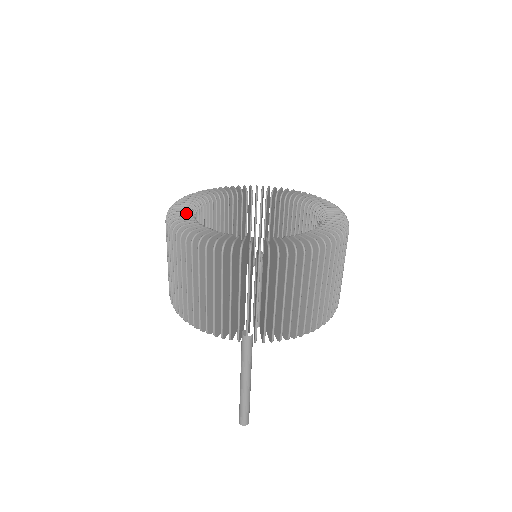
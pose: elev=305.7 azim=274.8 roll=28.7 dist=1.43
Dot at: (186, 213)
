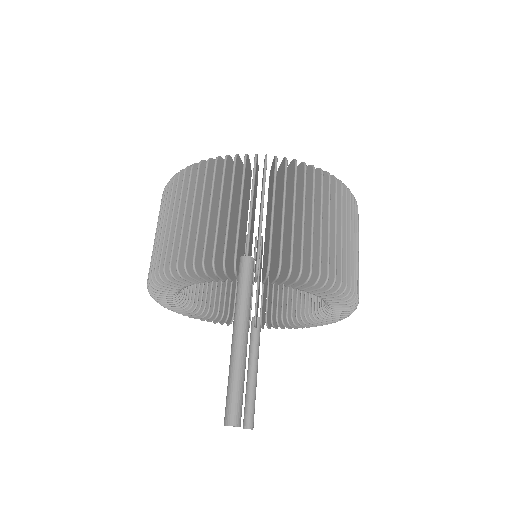
Dot at: occluded
